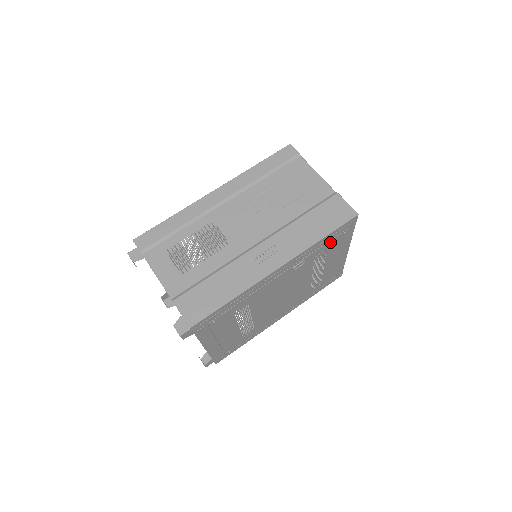
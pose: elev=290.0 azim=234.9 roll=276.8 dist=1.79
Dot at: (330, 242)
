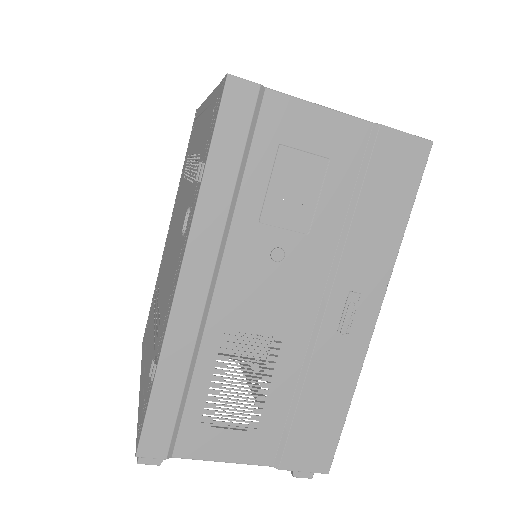
Dot at: occluded
